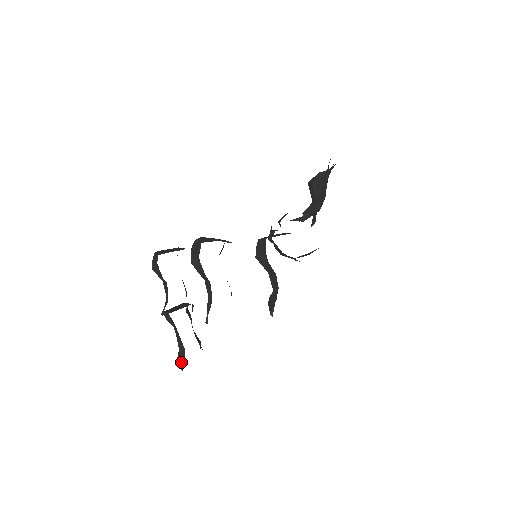
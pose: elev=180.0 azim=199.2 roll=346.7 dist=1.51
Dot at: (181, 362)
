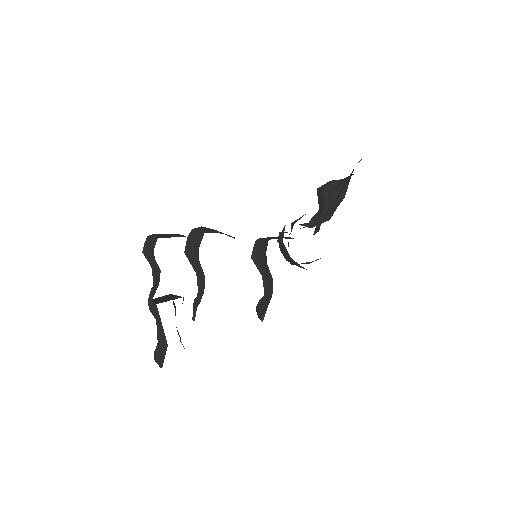
Dot at: (159, 358)
